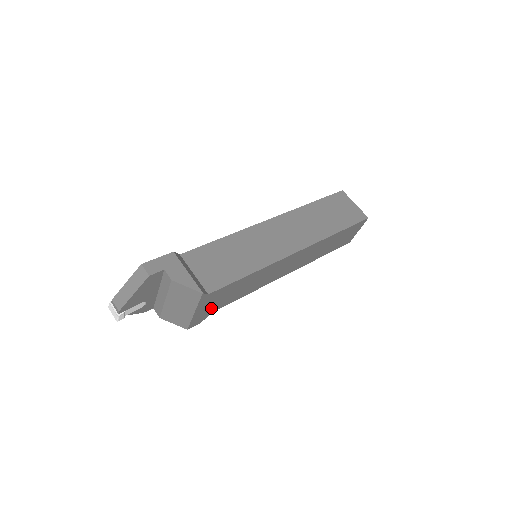
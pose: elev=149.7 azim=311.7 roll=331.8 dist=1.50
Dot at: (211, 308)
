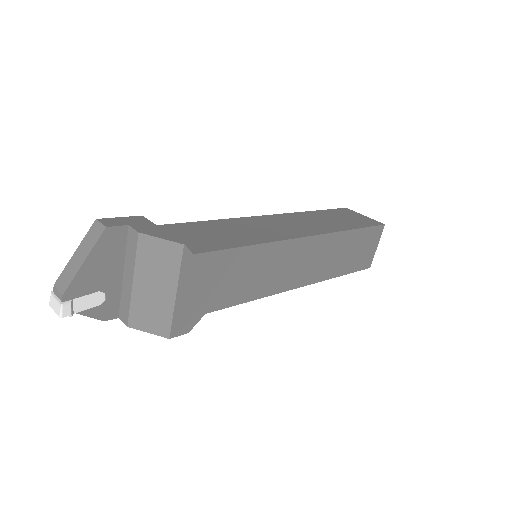
Dot at: (201, 300)
